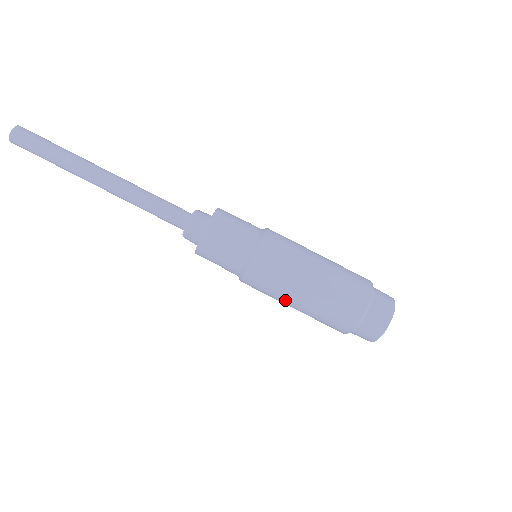
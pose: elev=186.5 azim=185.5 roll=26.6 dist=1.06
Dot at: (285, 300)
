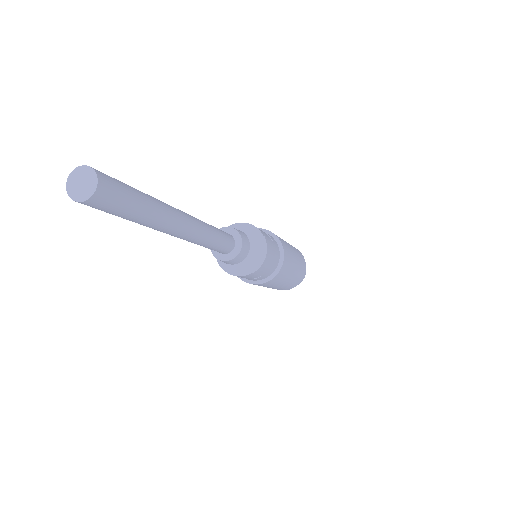
Dot at: (270, 287)
